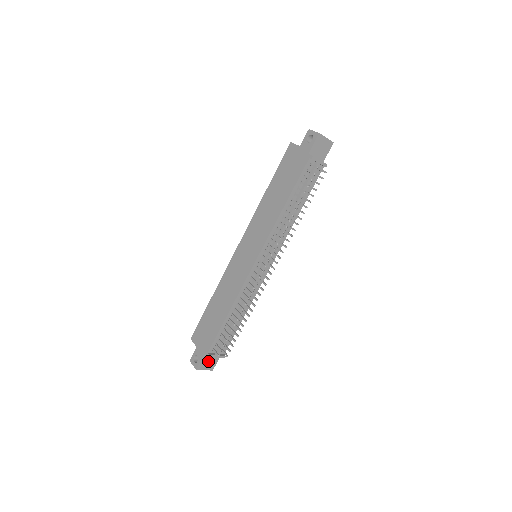
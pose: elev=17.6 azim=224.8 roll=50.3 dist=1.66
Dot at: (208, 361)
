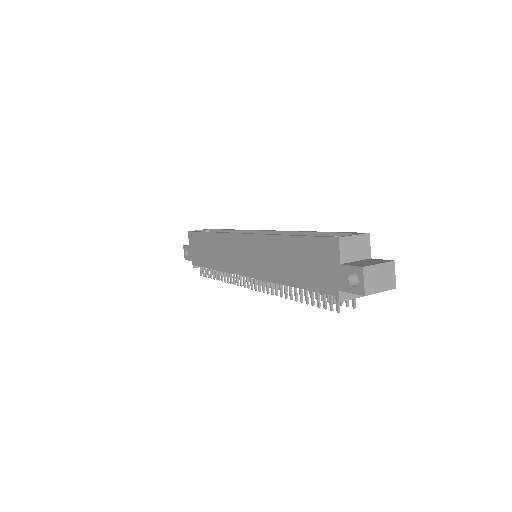
Dot at: occluded
